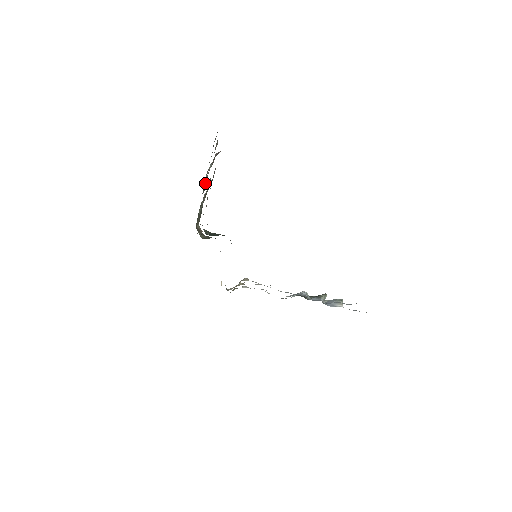
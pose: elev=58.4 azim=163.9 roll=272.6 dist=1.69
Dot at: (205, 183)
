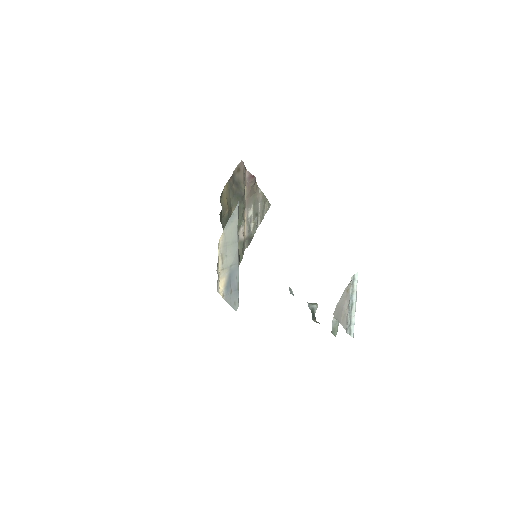
Dot at: (249, 237)
